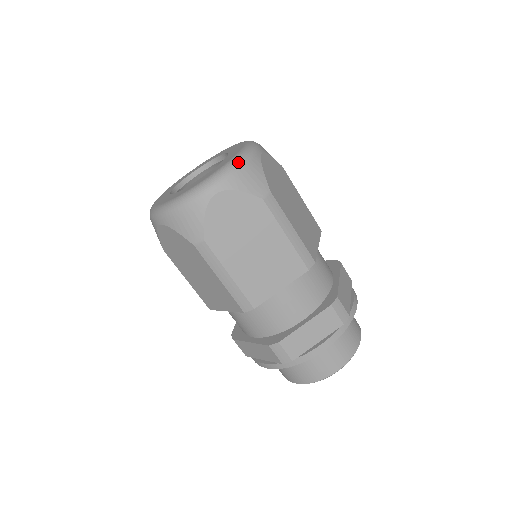
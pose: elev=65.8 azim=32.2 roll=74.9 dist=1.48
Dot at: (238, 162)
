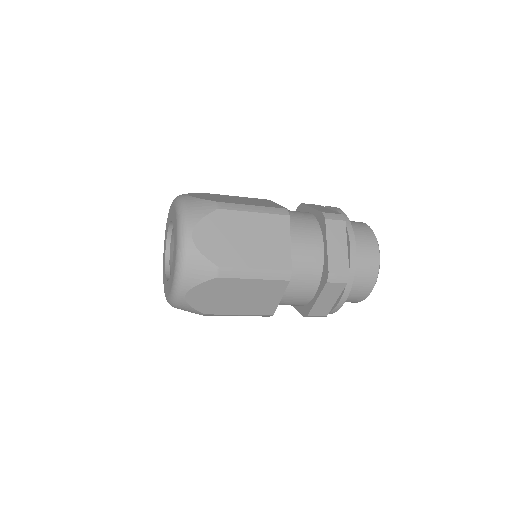
Dot at: (172, 304)
